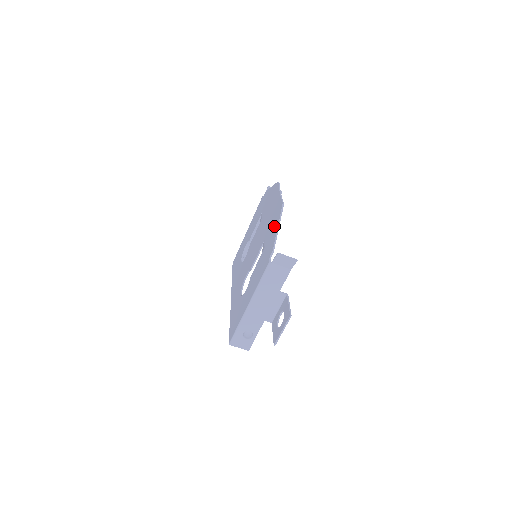
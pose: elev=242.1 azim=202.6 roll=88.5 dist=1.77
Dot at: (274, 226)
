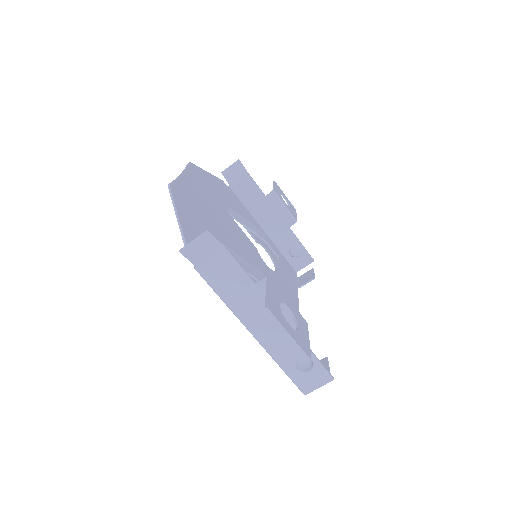
Dot at: (186, 218)
